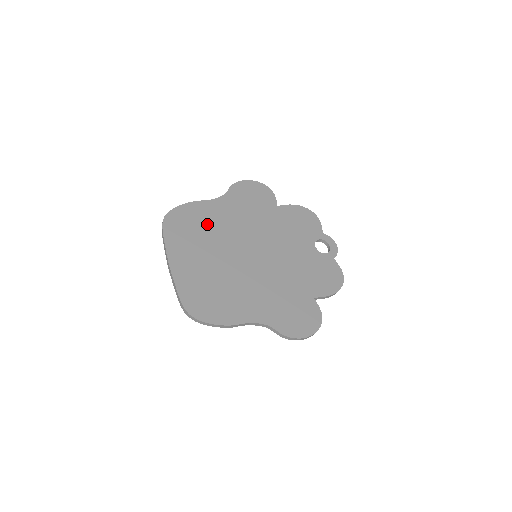
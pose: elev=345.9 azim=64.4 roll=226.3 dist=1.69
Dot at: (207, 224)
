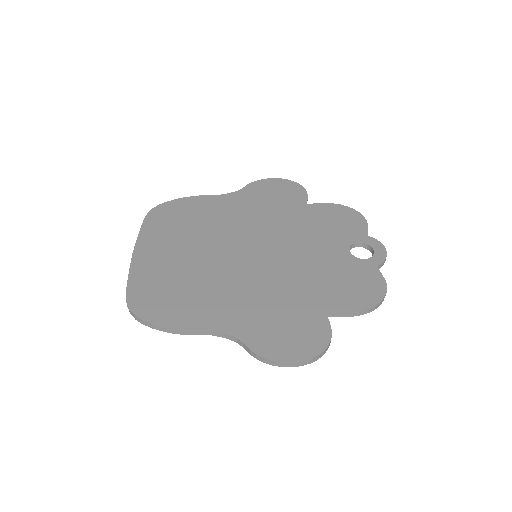
Dot at: (201, 217)
